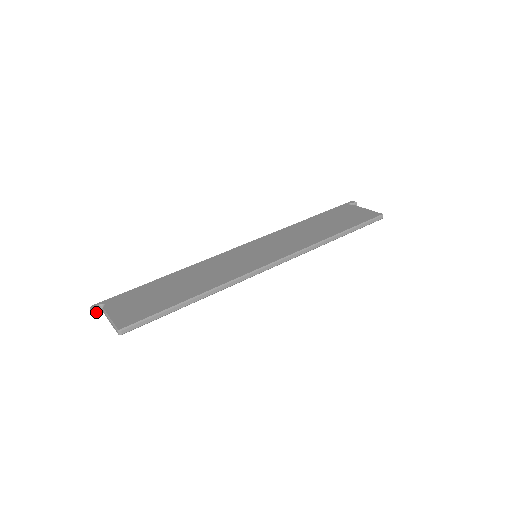
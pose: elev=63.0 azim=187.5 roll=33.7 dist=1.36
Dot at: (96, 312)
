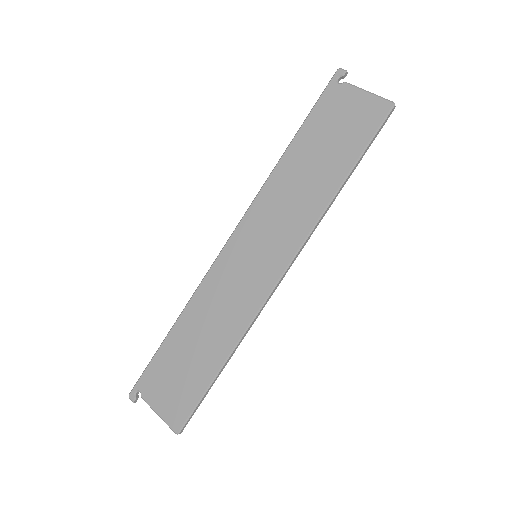
Dot at: (137, 399)
